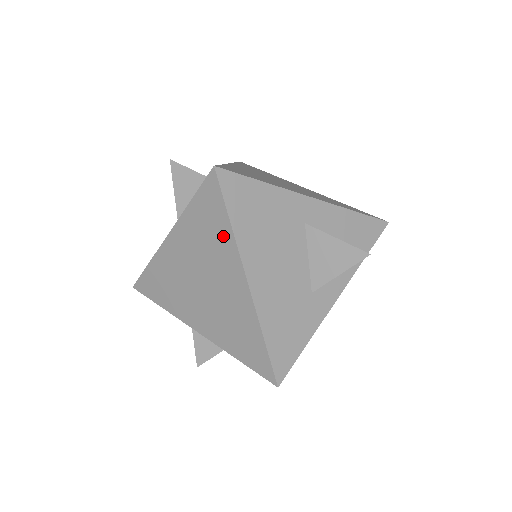
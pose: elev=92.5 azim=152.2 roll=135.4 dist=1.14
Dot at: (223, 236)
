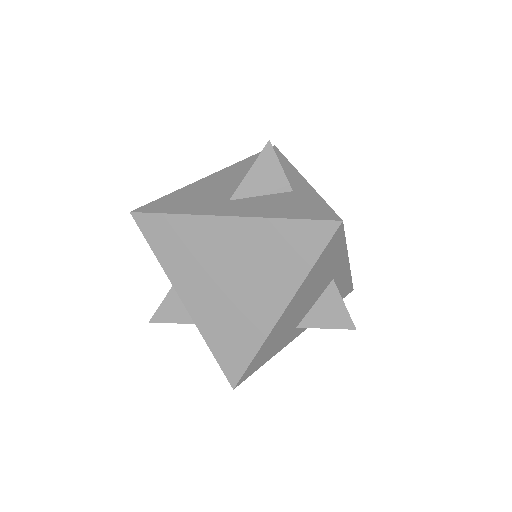
Dot at: (295, 268)
